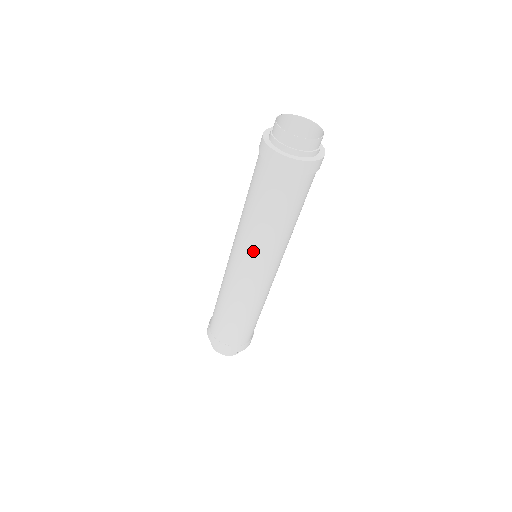
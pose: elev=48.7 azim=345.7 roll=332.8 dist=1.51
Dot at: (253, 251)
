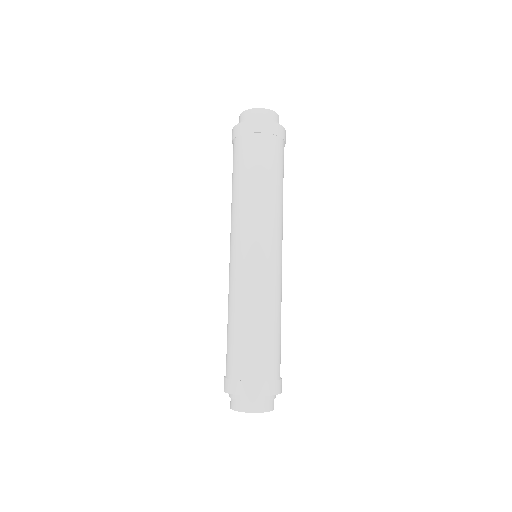
Dot at: (253, 225)
